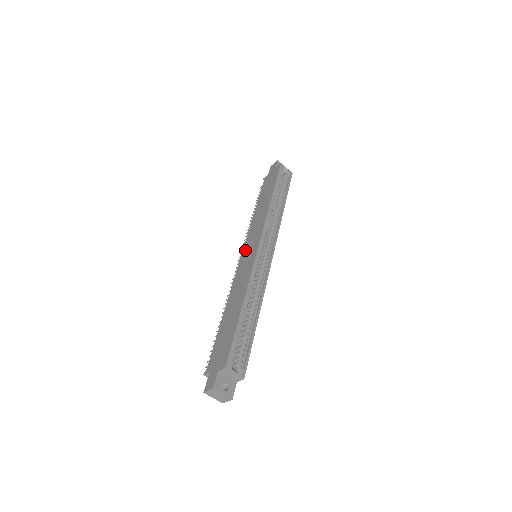
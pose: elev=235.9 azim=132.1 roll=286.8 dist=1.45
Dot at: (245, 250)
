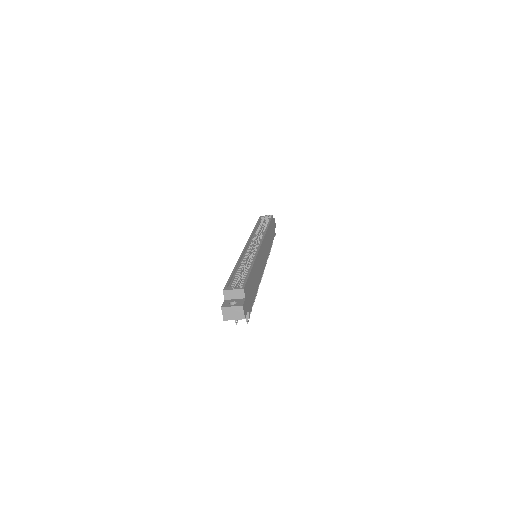
Dot at: occluded
